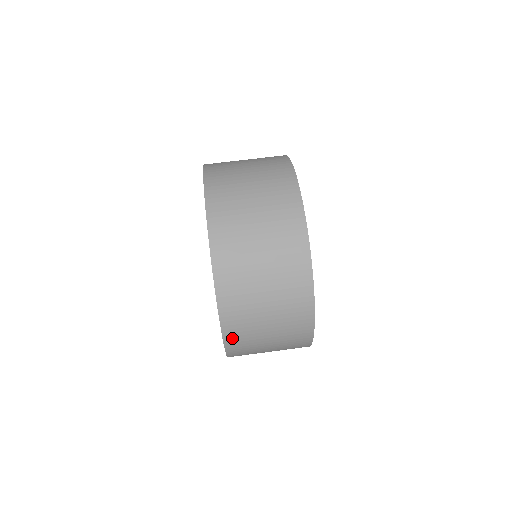
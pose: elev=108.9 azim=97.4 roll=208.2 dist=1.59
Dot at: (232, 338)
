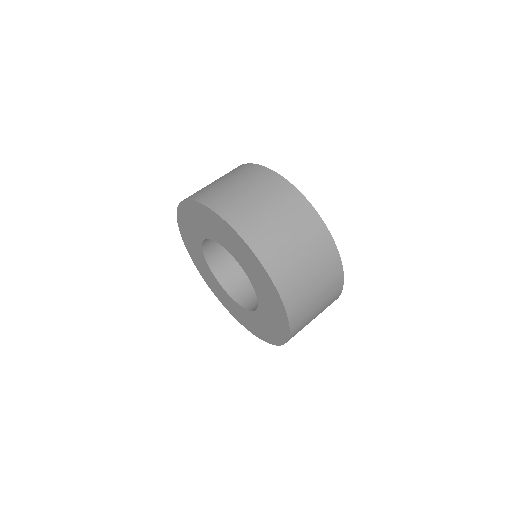
Dot at: (295, 331)
